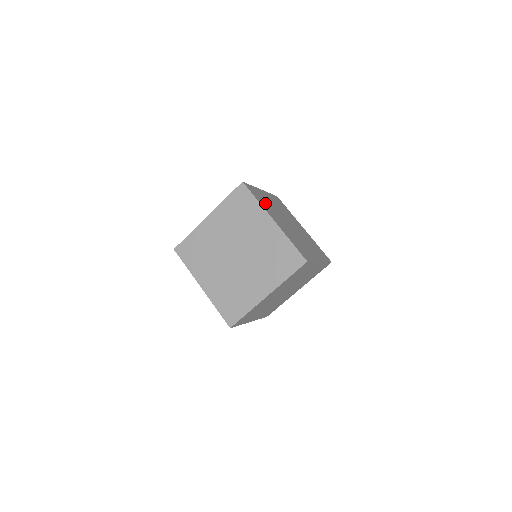
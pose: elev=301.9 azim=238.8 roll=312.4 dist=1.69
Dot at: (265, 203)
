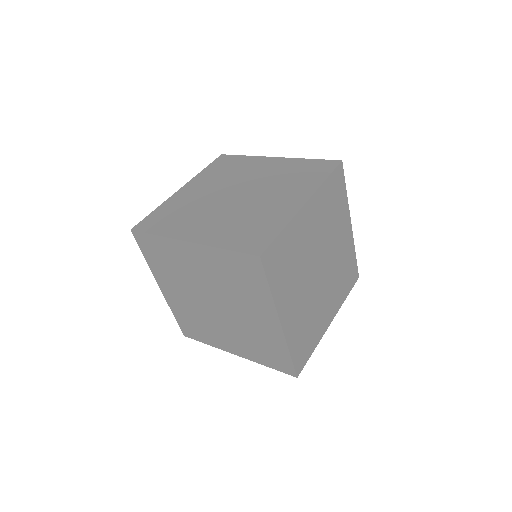
Dot at: (288, 270)
